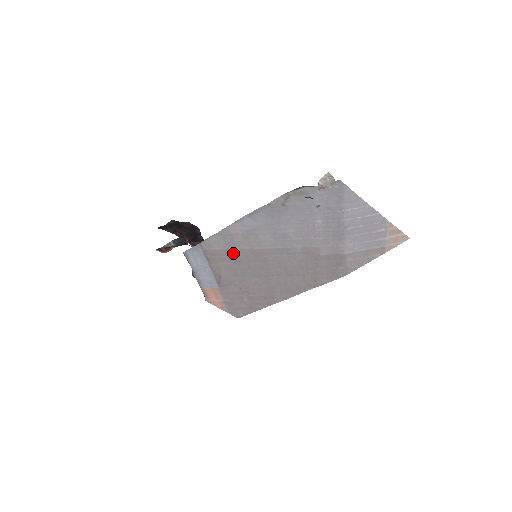
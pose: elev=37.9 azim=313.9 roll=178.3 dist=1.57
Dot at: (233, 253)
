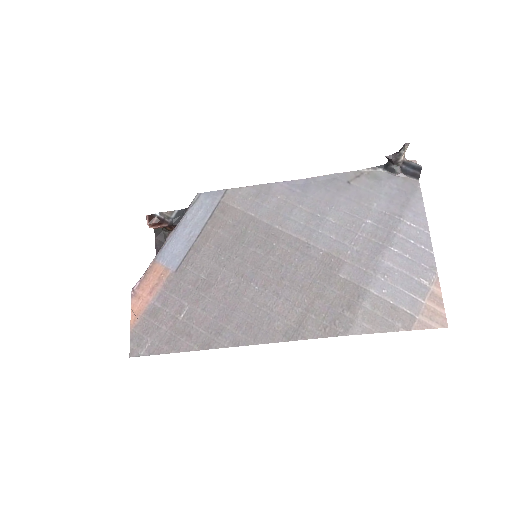
Dot at: (245, 222)
